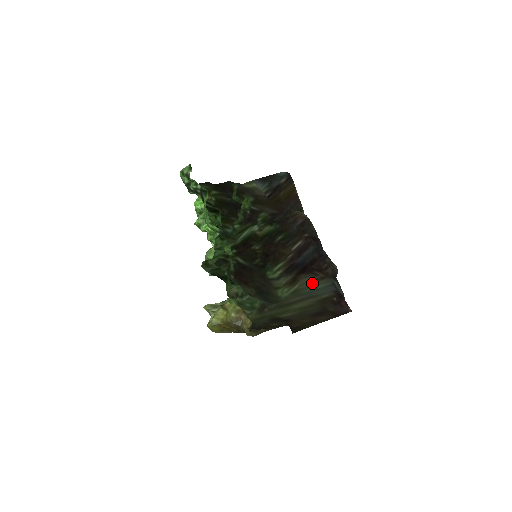
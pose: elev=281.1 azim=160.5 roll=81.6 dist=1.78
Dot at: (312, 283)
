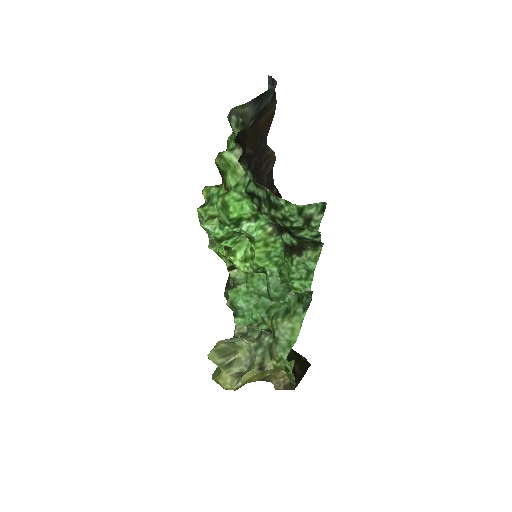
Dot at: occluded
